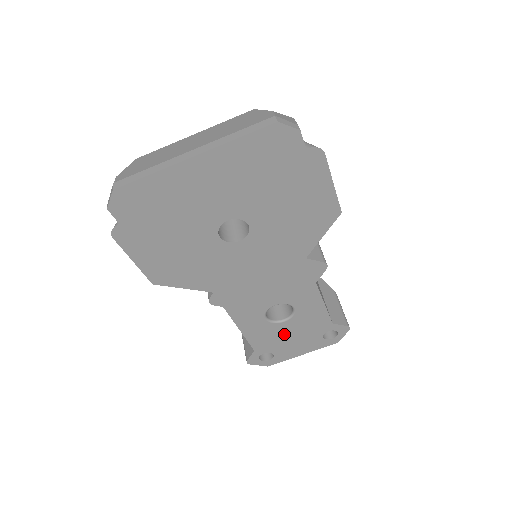
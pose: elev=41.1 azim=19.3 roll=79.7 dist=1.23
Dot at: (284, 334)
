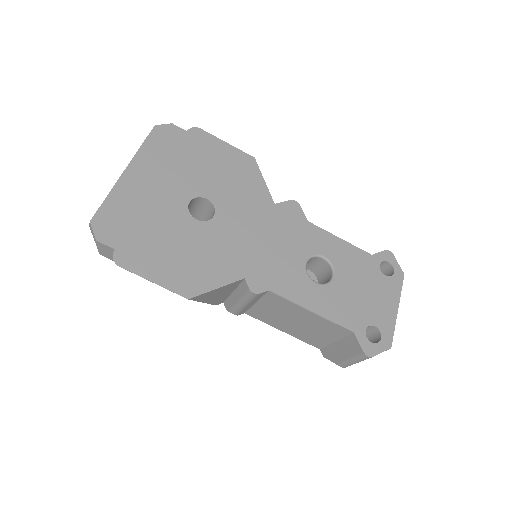
Dot at: (352, 293)
